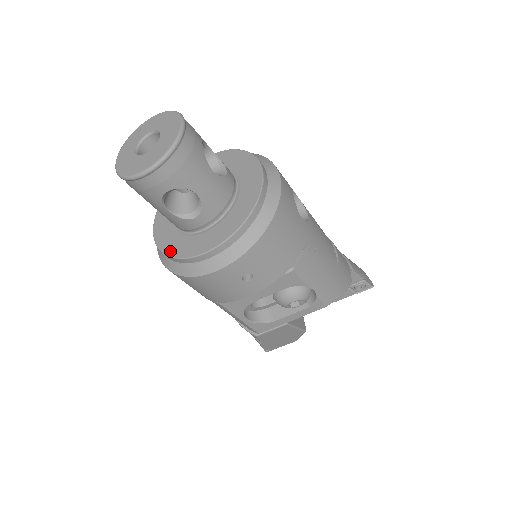
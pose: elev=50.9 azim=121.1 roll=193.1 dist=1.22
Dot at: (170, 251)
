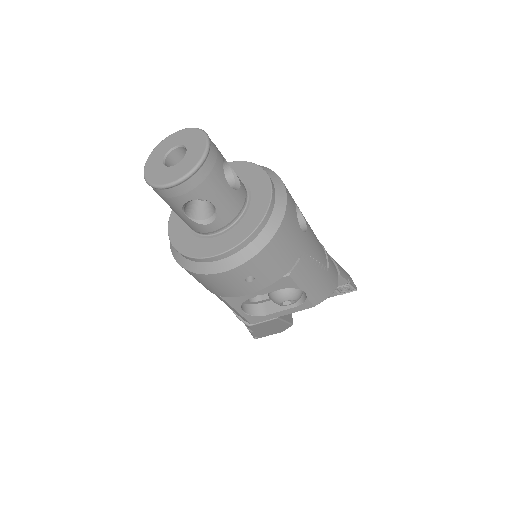
Dot at: (183, 249)
